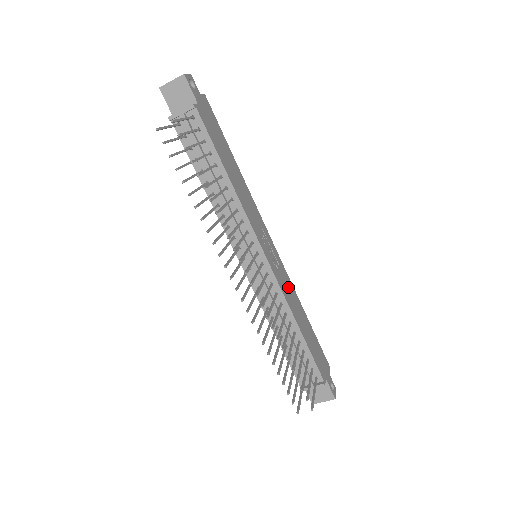
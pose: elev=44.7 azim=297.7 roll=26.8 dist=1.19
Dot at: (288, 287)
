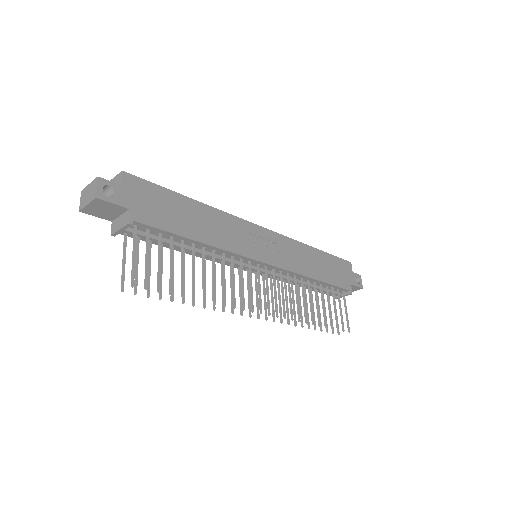
Dot at: (294, 253)
